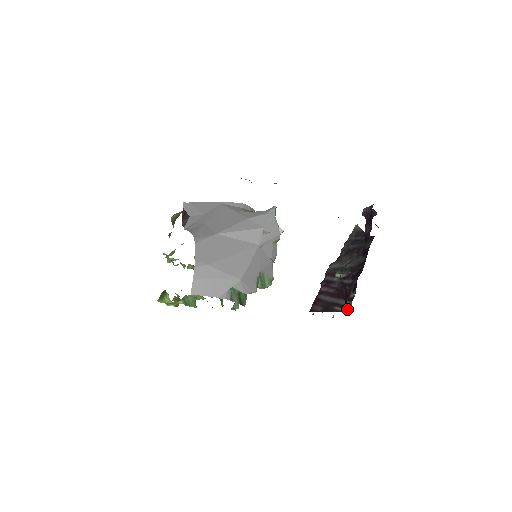
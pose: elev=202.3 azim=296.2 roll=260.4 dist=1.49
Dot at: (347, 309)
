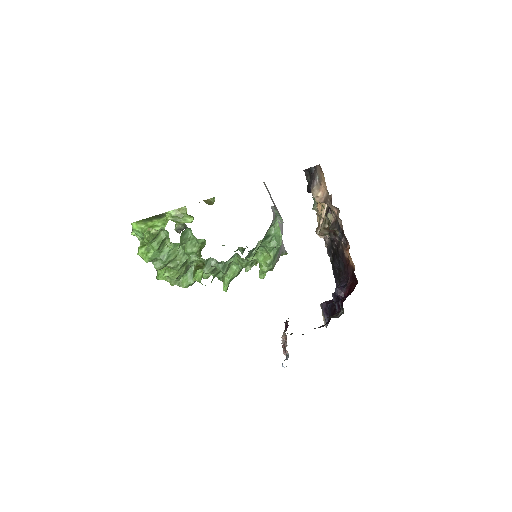
Dot at: (334, 317)
